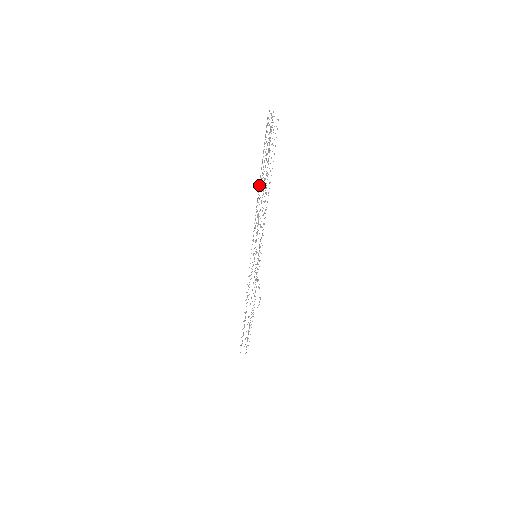
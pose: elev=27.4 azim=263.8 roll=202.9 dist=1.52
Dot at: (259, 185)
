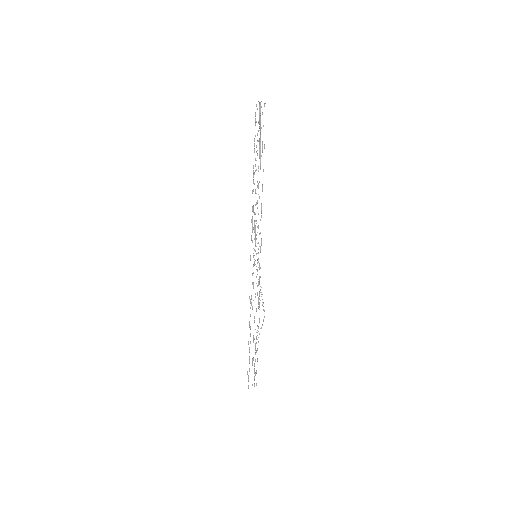
Dot at: occluded
